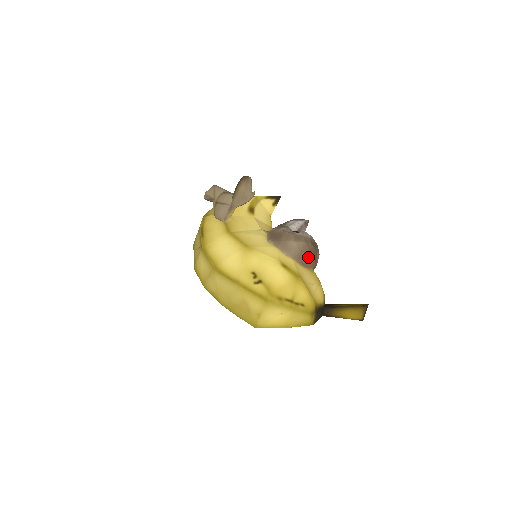
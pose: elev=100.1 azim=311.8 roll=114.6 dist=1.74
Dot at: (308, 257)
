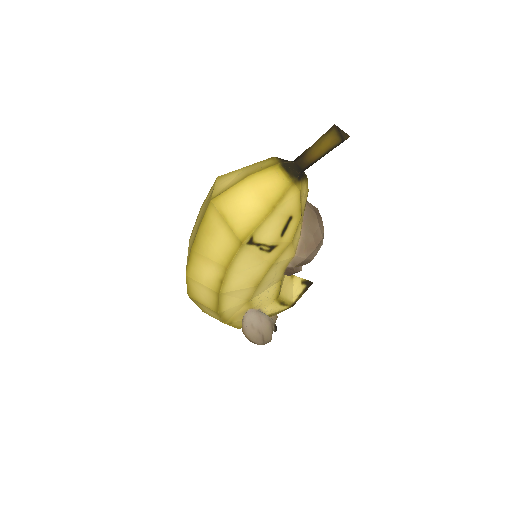
Dot at: occluded
